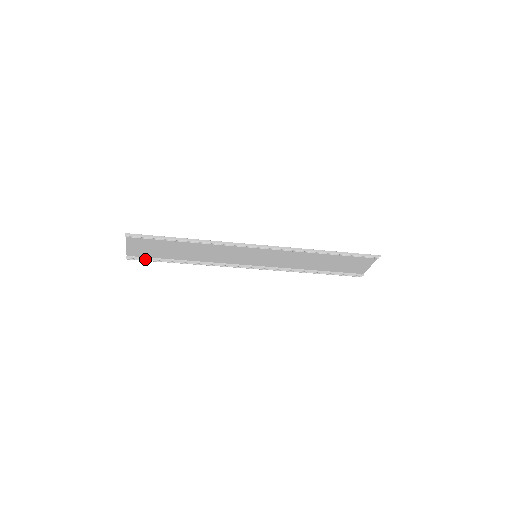
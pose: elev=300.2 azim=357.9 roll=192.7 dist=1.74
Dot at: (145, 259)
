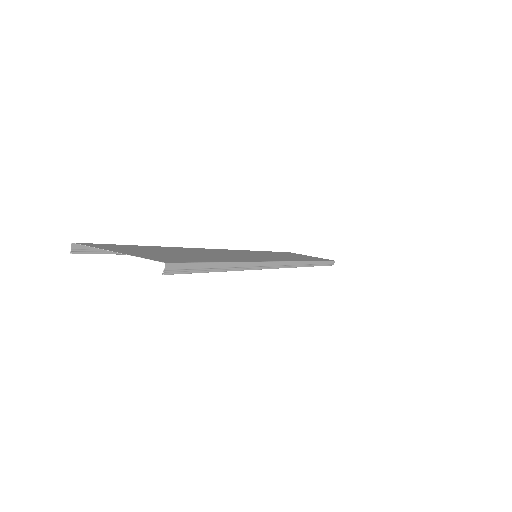
Dot at: (106, 250)
